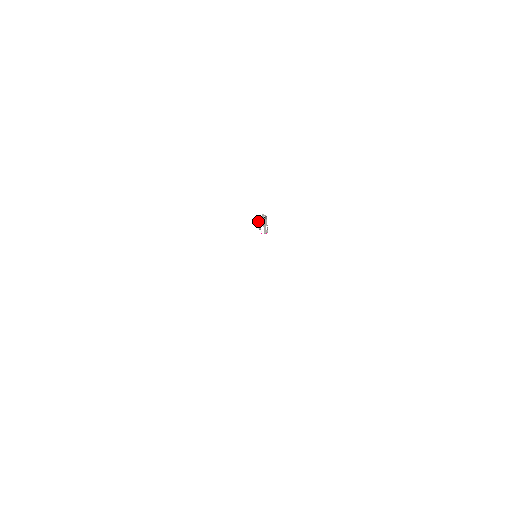
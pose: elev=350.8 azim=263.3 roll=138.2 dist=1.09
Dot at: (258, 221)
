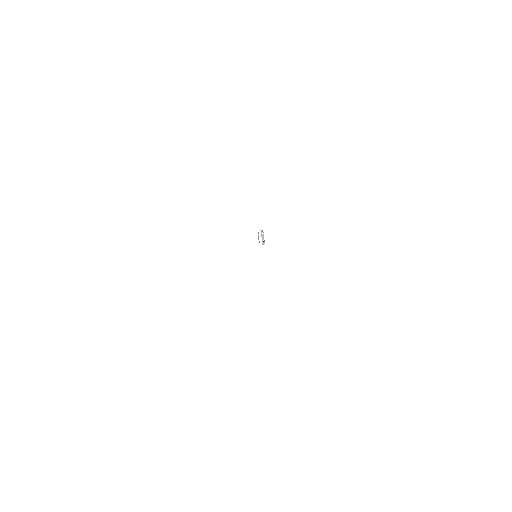
Dot at: (258, 236)
